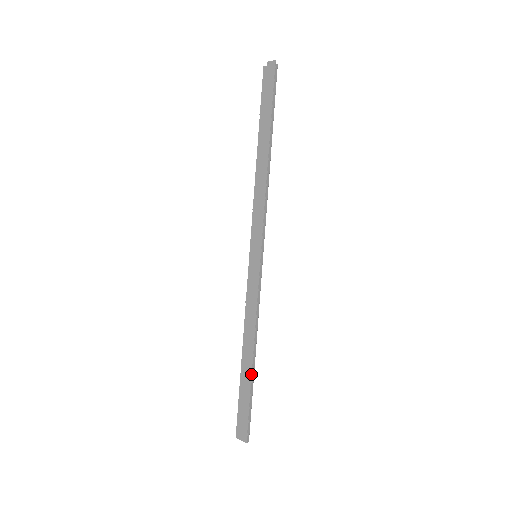
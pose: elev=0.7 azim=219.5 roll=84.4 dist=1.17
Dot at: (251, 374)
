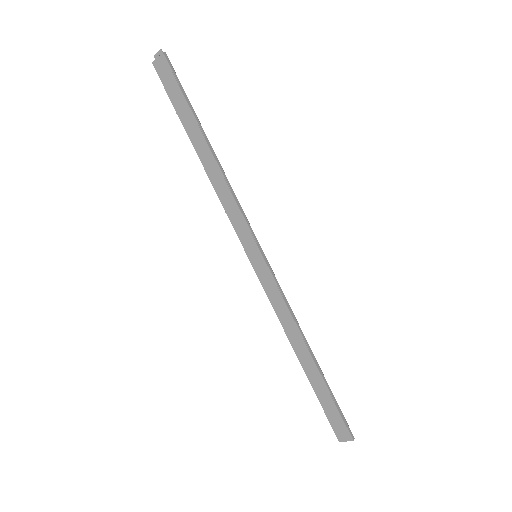
Dot at: (319, 373)
